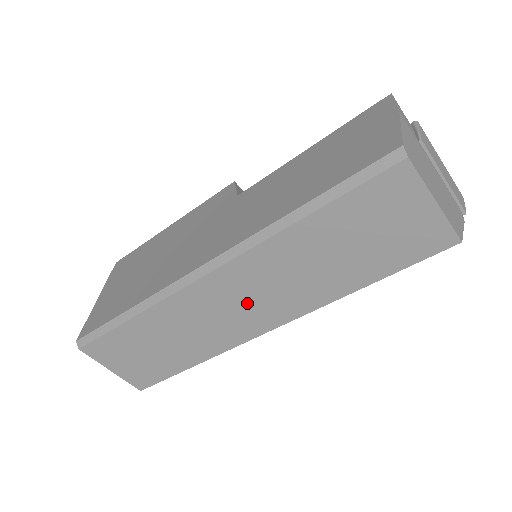
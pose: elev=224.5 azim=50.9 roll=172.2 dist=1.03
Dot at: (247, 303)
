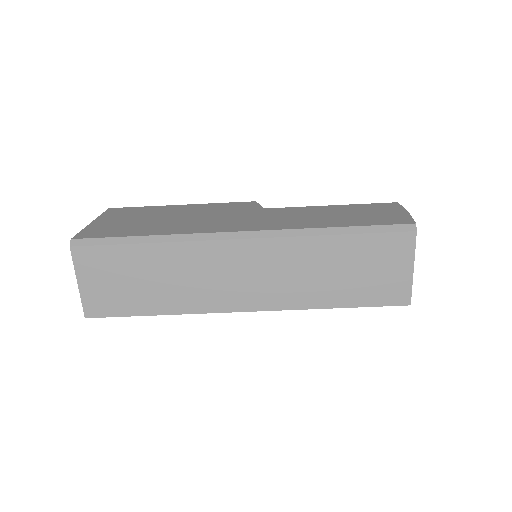
Dot at: (250, 278)
